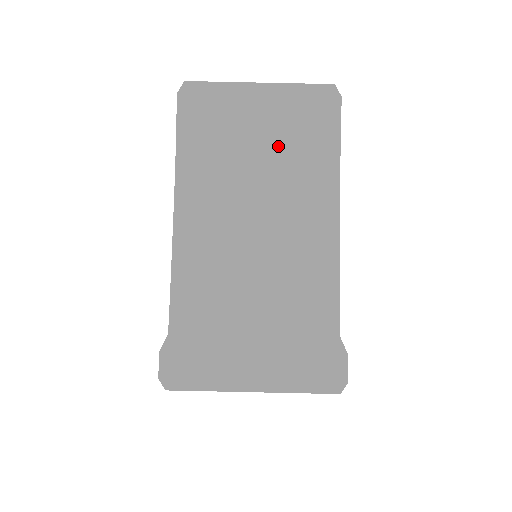
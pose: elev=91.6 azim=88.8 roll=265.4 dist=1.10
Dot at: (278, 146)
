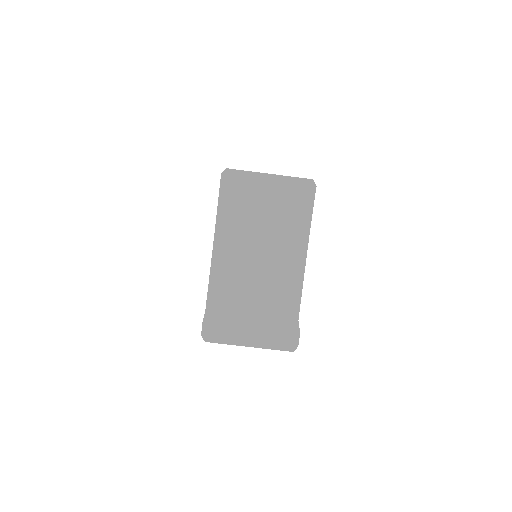
Dot at: (277, 212)
